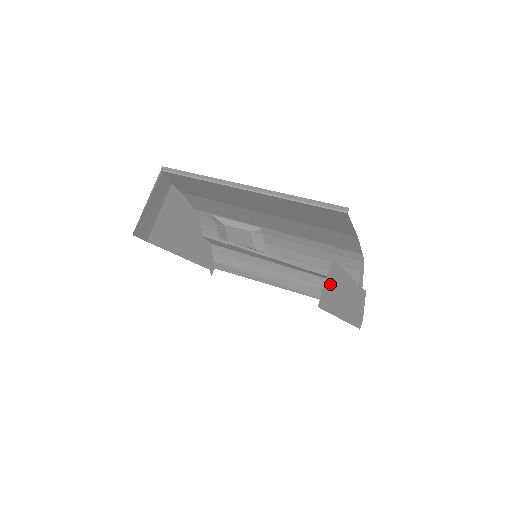
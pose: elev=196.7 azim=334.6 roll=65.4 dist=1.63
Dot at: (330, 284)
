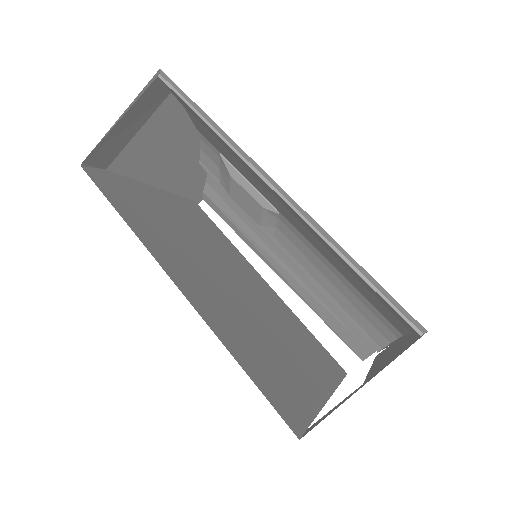
Dot at: occluded
